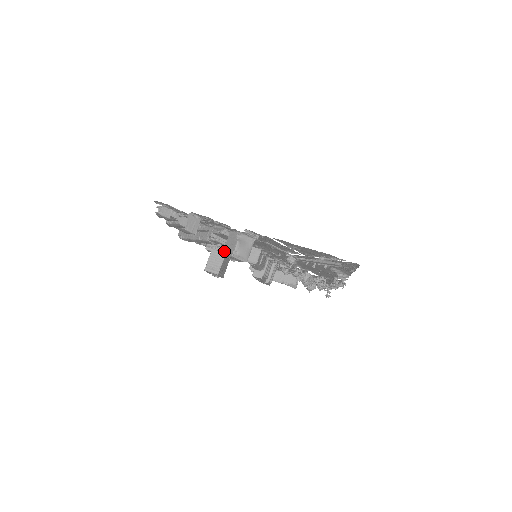
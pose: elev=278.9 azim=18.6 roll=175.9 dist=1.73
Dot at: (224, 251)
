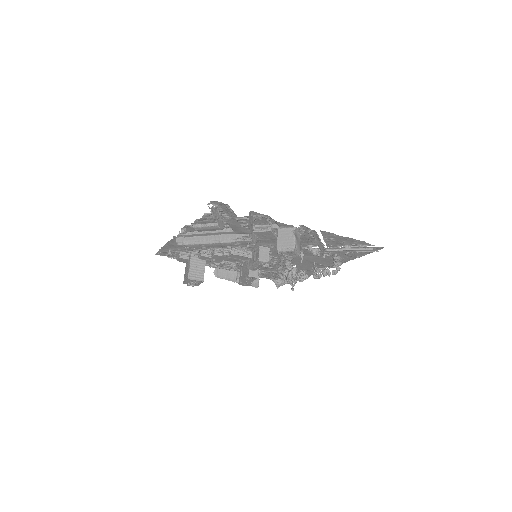
Dot at: (279, 247)
